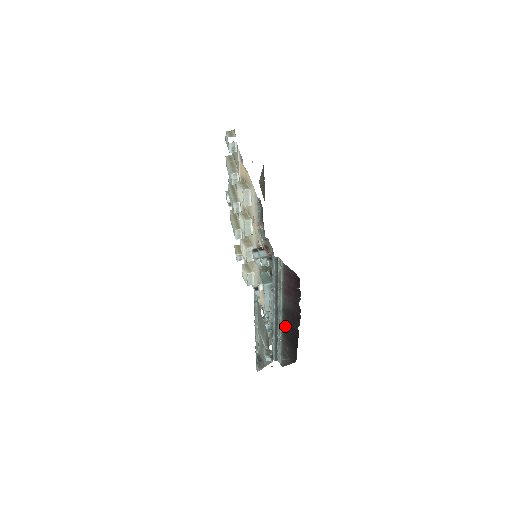
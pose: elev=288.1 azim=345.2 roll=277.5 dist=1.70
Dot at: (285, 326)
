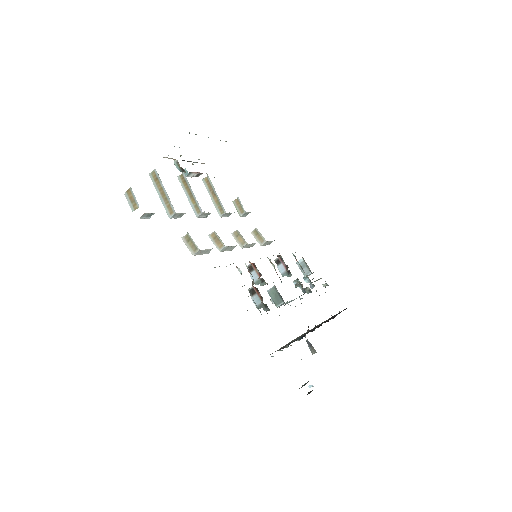
Dot at: occluded
